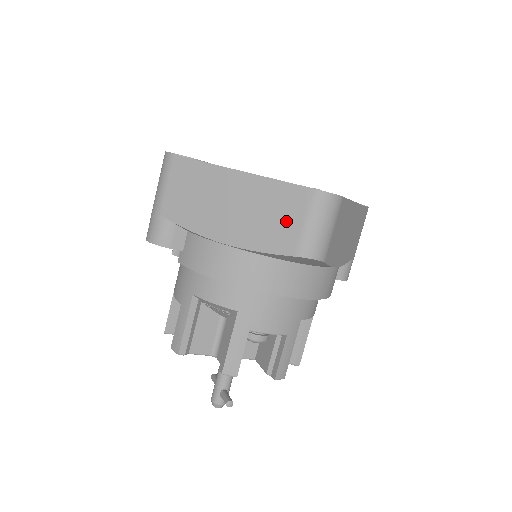
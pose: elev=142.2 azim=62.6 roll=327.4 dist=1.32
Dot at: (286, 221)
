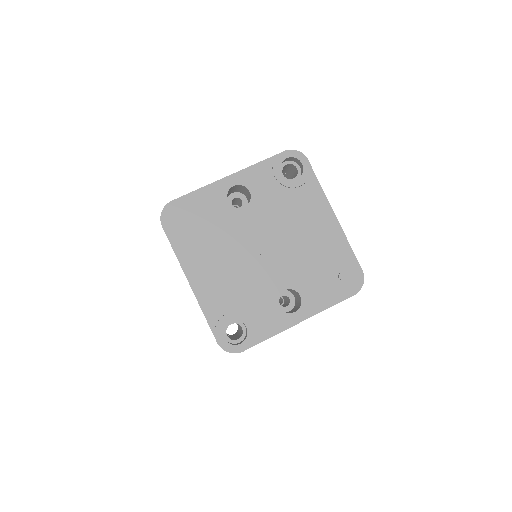
Dot at: occluded
